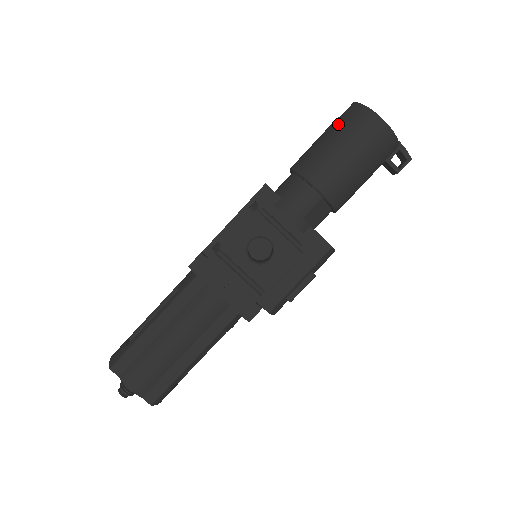
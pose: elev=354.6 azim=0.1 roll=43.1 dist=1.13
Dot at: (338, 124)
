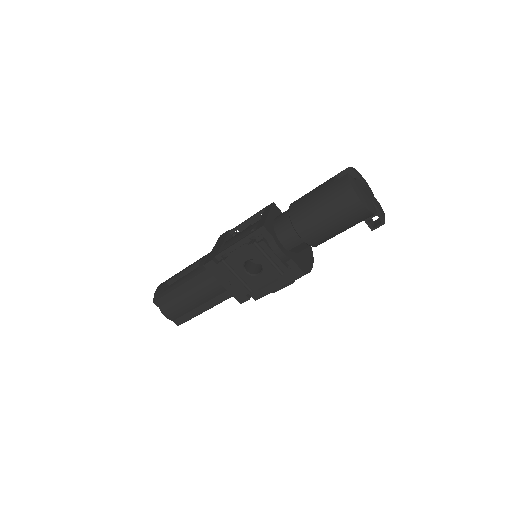
Dot at: (329, 191)
